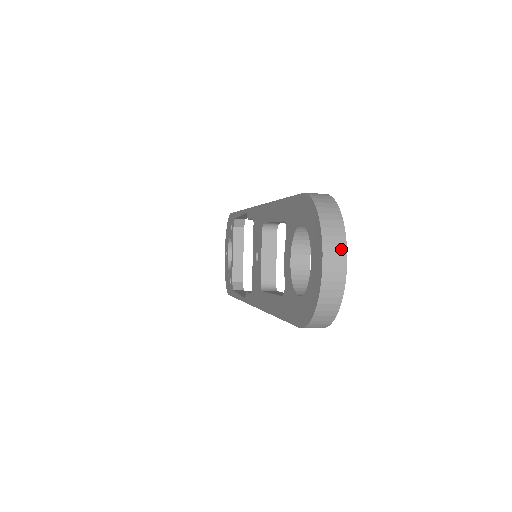
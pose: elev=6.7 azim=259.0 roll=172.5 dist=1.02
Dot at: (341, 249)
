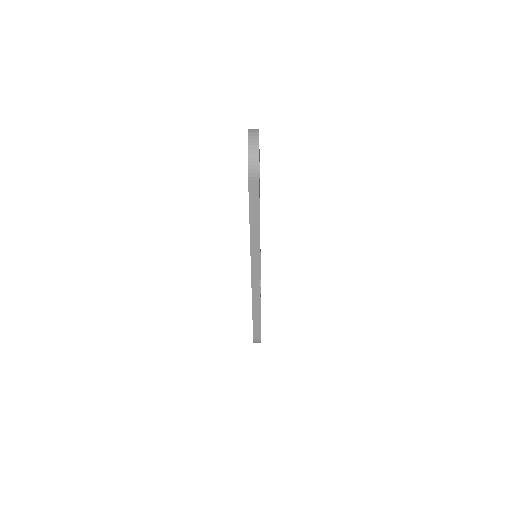
Dot at: (256, 131)
